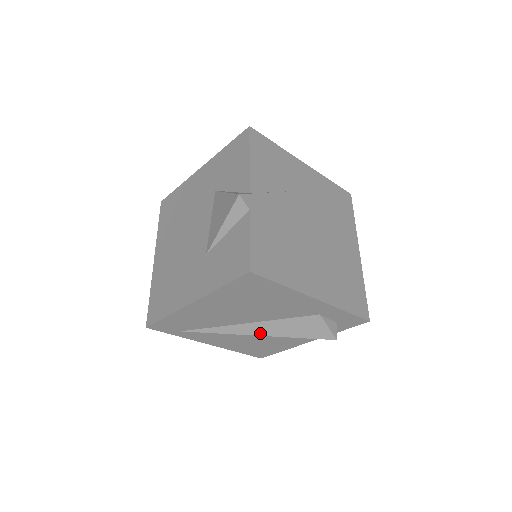
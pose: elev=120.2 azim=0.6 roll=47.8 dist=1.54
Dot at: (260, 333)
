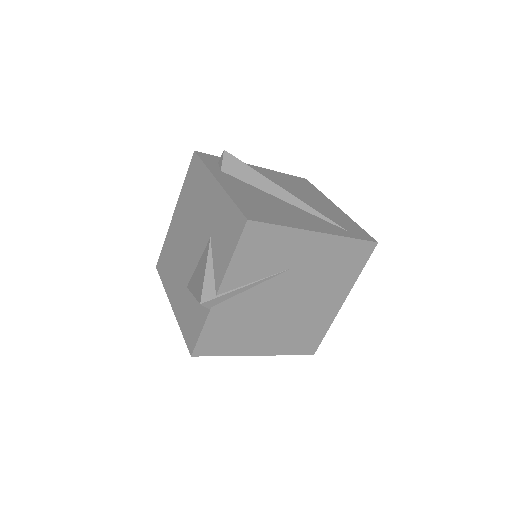
Dot at: occluded
